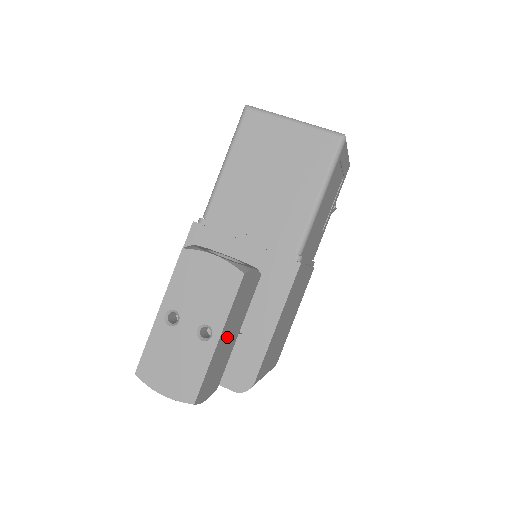
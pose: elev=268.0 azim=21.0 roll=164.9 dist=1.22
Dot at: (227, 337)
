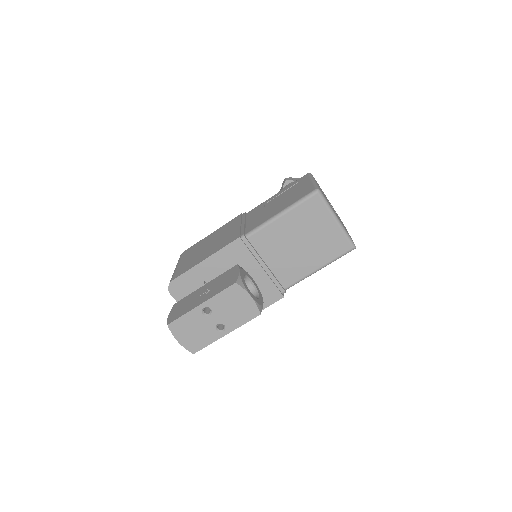
Dot at: occluded
